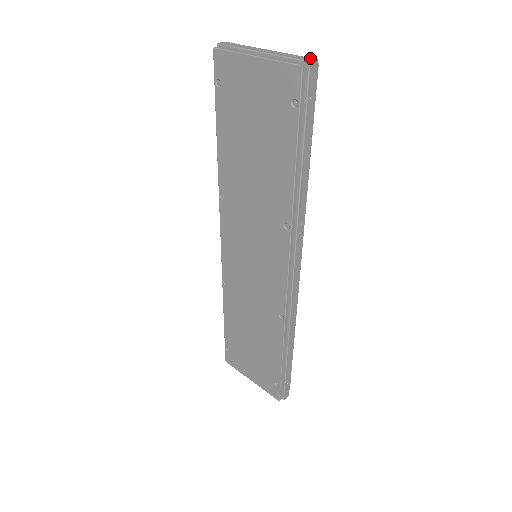
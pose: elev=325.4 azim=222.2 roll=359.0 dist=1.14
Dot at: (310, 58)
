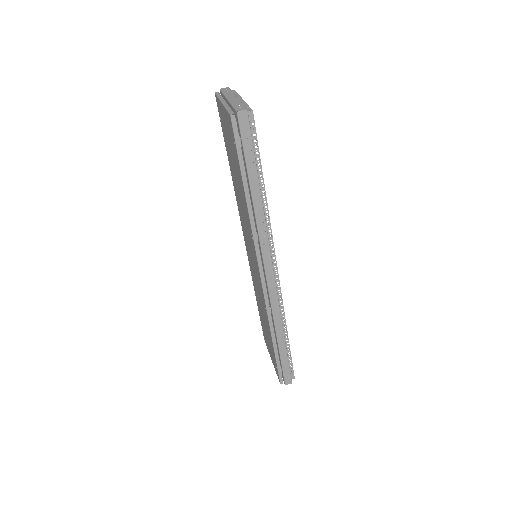
Dot at: (243, 108)
